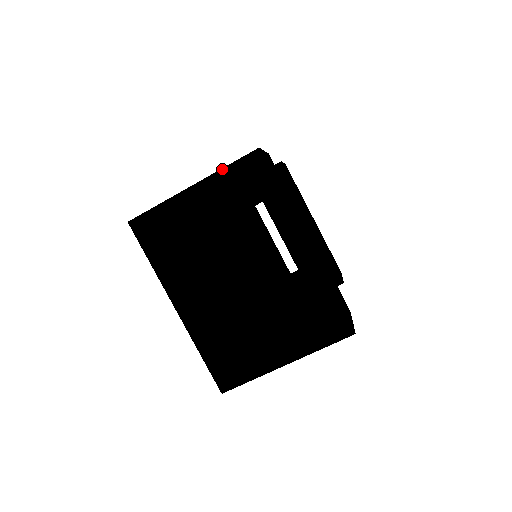
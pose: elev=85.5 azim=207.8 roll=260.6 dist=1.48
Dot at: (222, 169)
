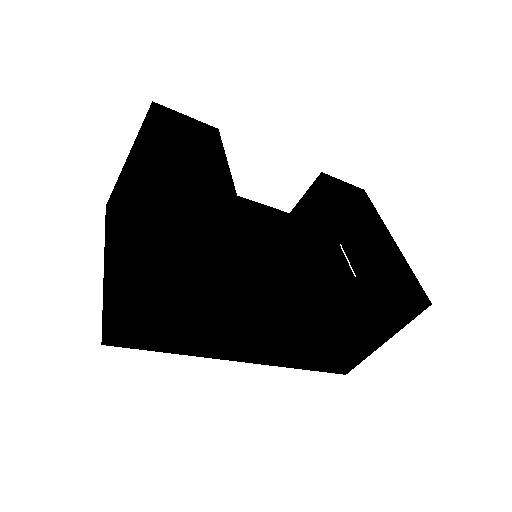
Dot at: (138, 133)
